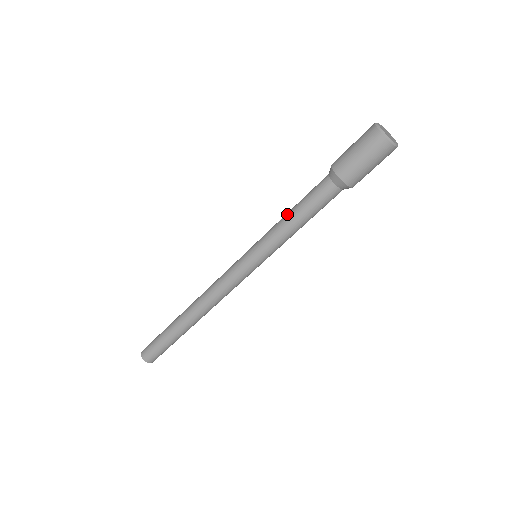
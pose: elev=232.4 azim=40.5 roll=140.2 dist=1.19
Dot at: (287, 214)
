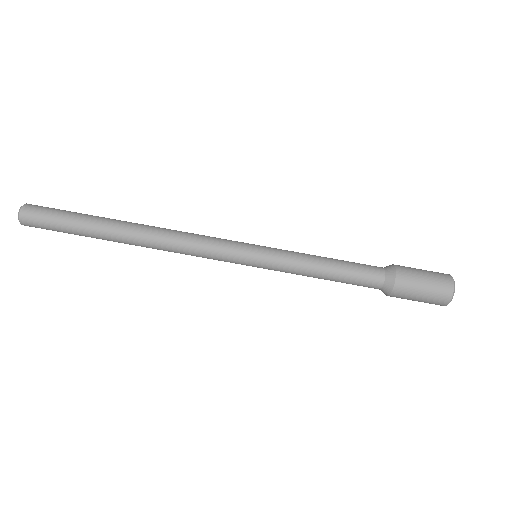
Dot at: occluded
